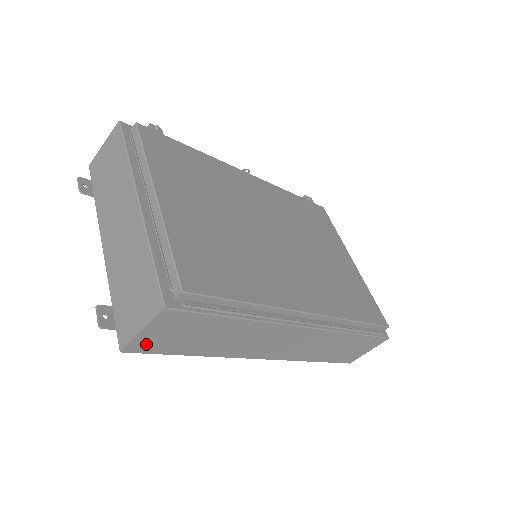
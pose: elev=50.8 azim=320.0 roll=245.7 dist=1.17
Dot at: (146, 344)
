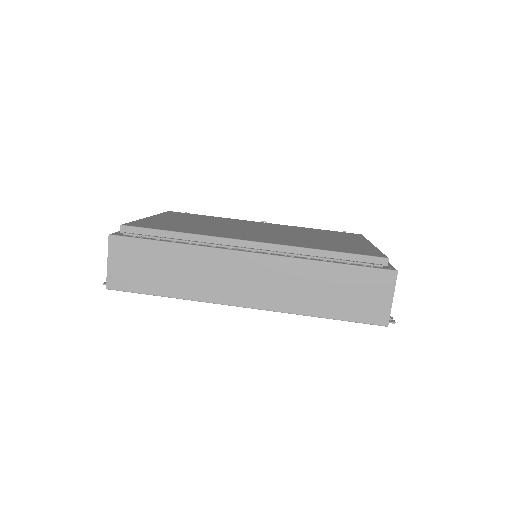
Dot at: (119, 279)
